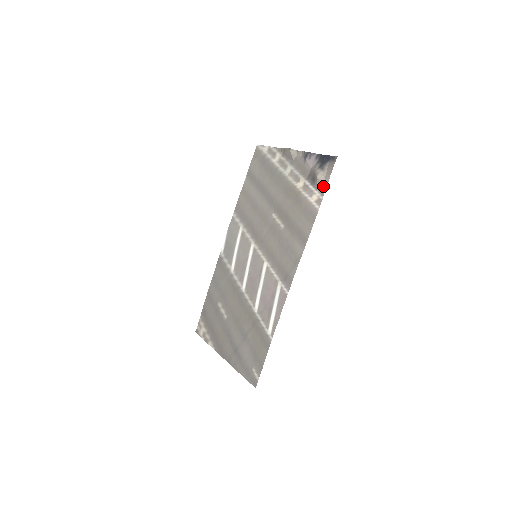
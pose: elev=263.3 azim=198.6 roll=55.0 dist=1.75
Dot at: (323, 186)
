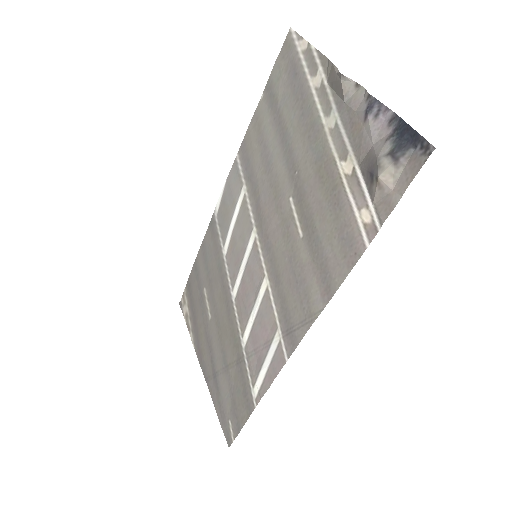
Dot at: (387, 202)
